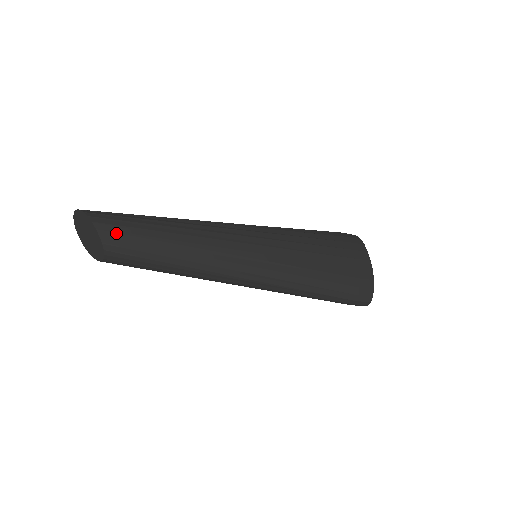
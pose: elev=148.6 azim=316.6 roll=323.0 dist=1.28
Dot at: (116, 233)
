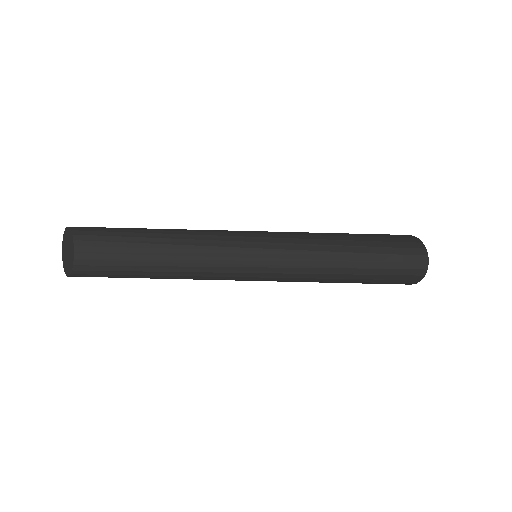
Dot at: (88, 228)
